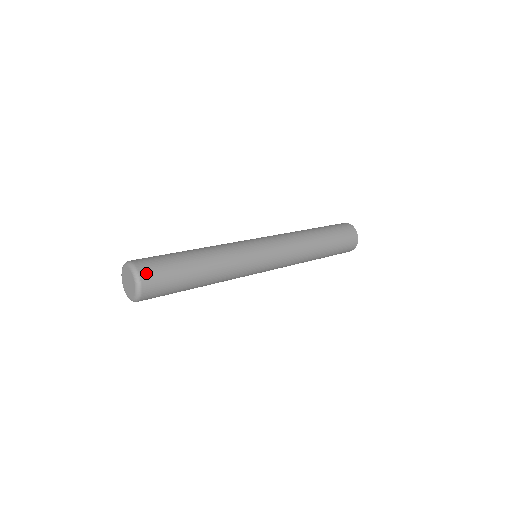
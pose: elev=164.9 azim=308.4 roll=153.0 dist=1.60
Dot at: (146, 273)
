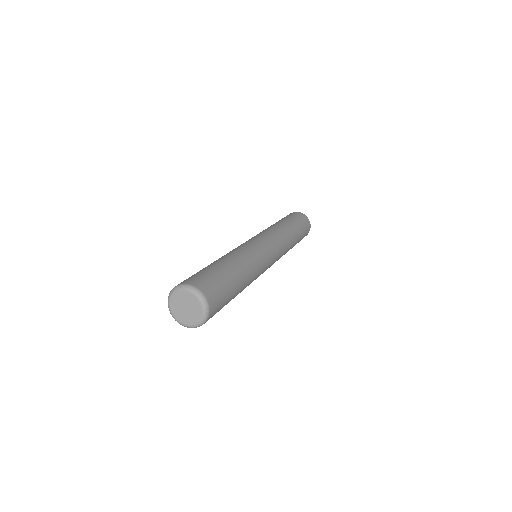
Dot at: (213, 305)
